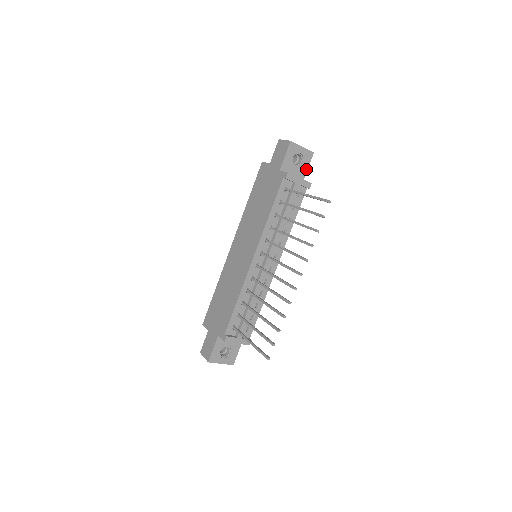
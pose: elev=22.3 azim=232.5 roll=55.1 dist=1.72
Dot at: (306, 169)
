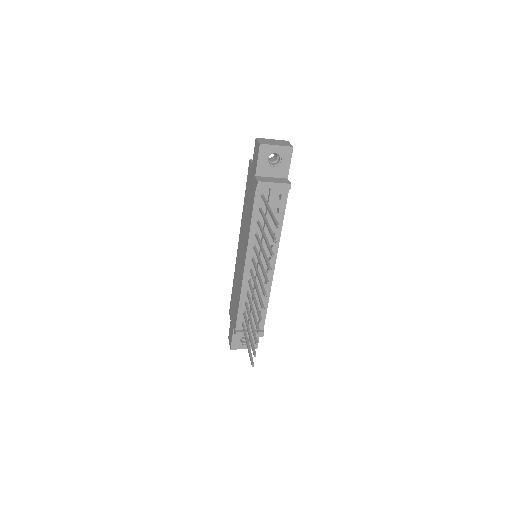
Dot at: (288, 166)
